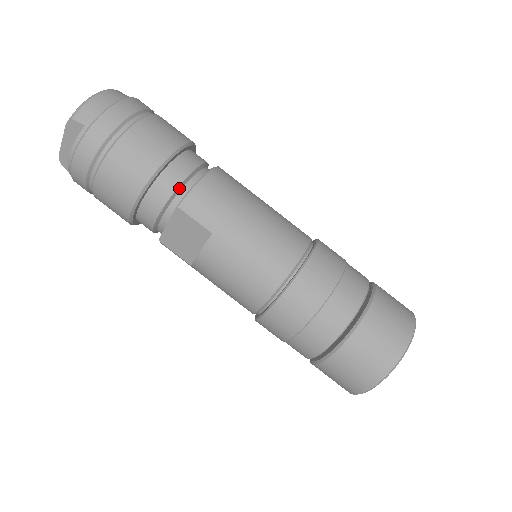
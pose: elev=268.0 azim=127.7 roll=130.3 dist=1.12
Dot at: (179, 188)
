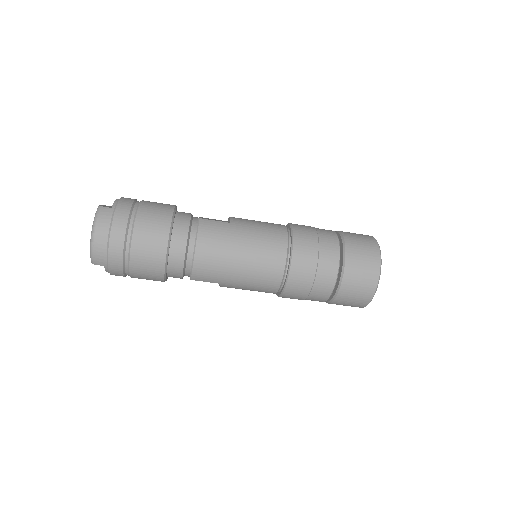
Dot at: (184, 269)
